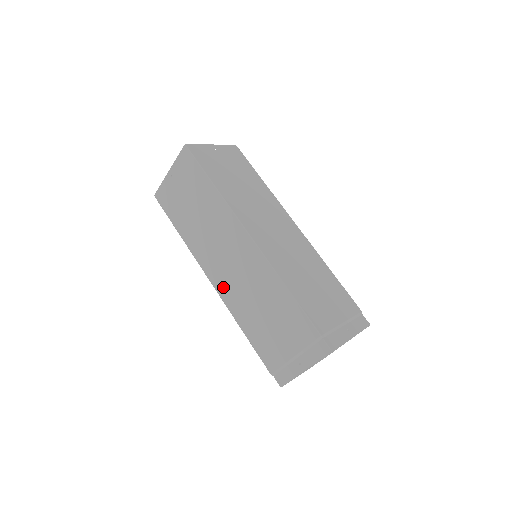
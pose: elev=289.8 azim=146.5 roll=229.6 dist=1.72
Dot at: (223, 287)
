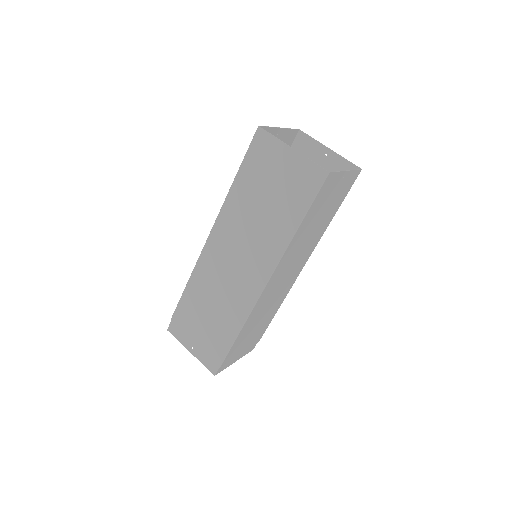
Dot at: (210, 256)
